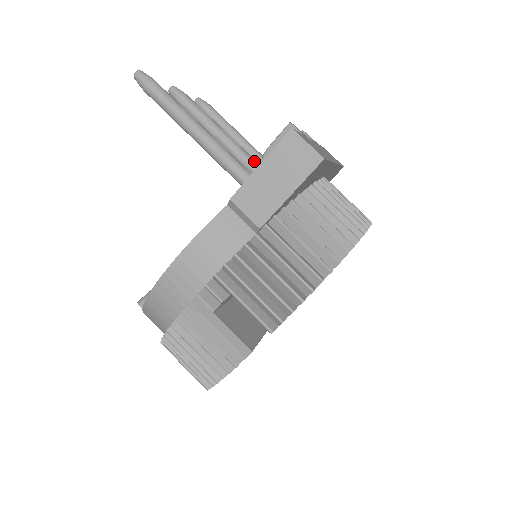
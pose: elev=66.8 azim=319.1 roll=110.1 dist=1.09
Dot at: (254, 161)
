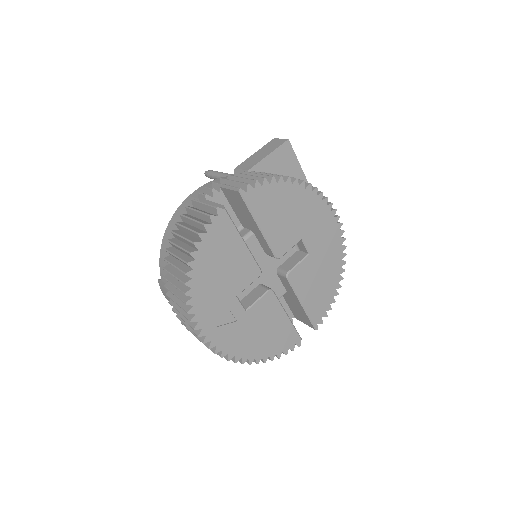
Dot at: occluded
